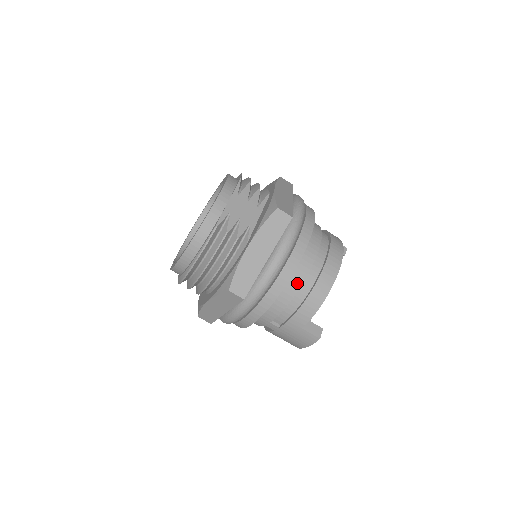
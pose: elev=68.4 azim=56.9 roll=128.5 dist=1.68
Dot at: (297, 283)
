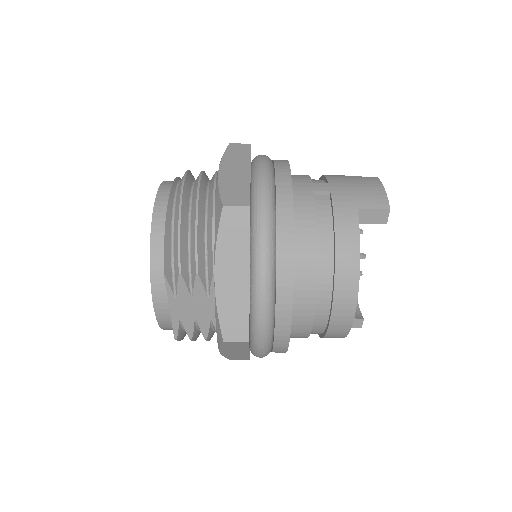
Dot at: (301, 337)
